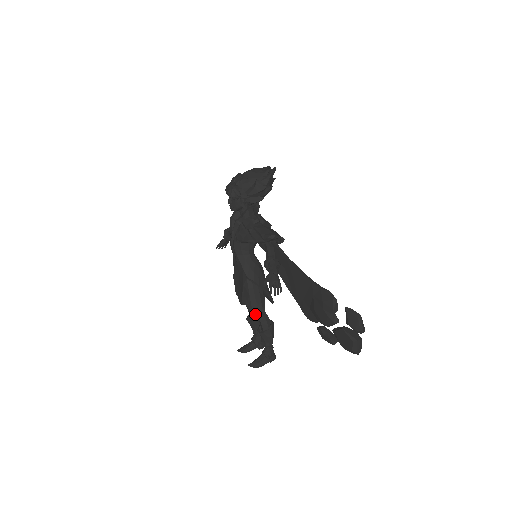
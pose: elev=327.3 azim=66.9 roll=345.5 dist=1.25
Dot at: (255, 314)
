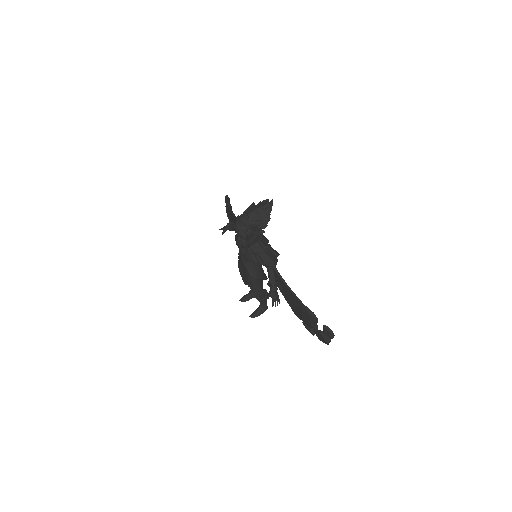
Dot at: (256, 295)
